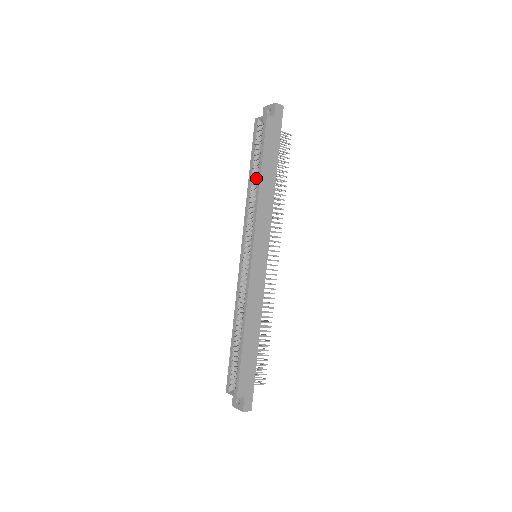
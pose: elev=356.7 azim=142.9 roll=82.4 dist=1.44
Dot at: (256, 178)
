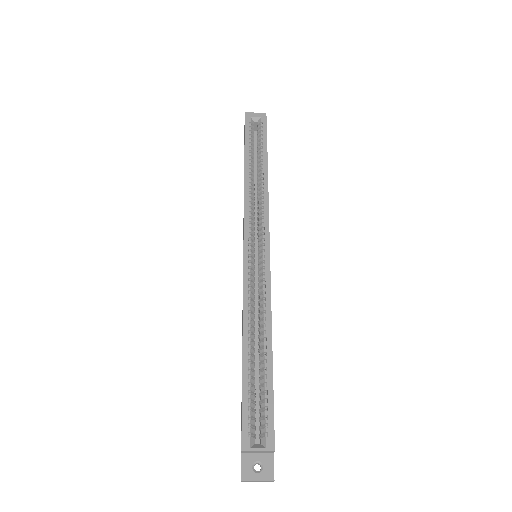
Dot at: (253, 170)
